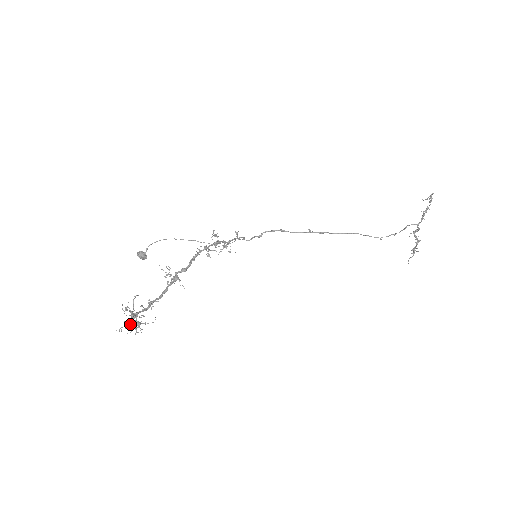
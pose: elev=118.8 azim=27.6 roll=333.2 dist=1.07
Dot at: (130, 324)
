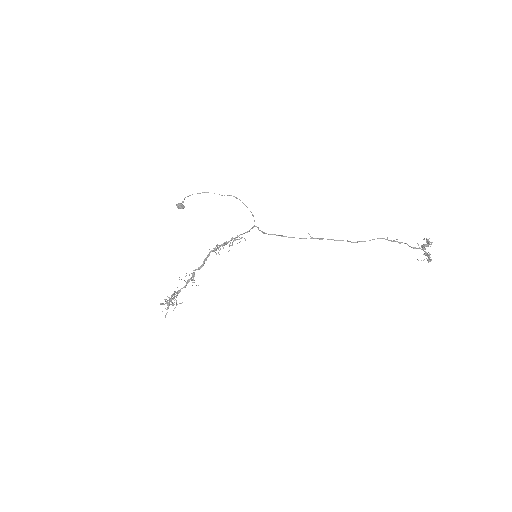
Dot at: (165, 317)
